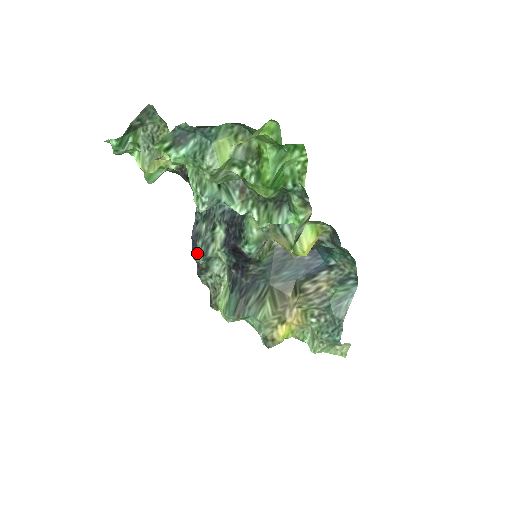
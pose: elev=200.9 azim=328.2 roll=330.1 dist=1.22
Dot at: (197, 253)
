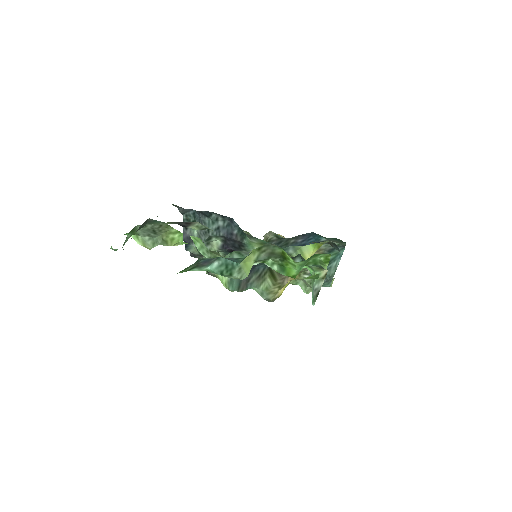
Dot at: (190, 248)
